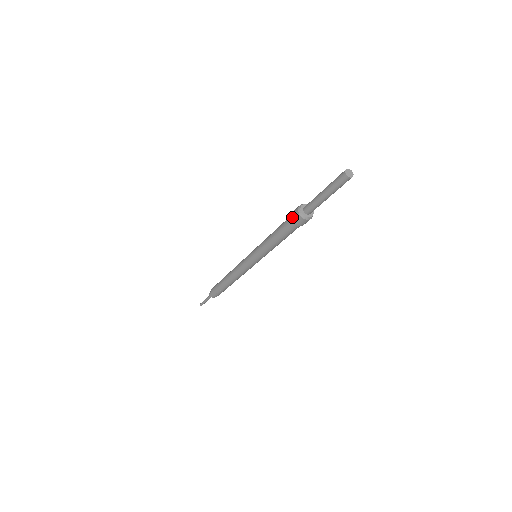
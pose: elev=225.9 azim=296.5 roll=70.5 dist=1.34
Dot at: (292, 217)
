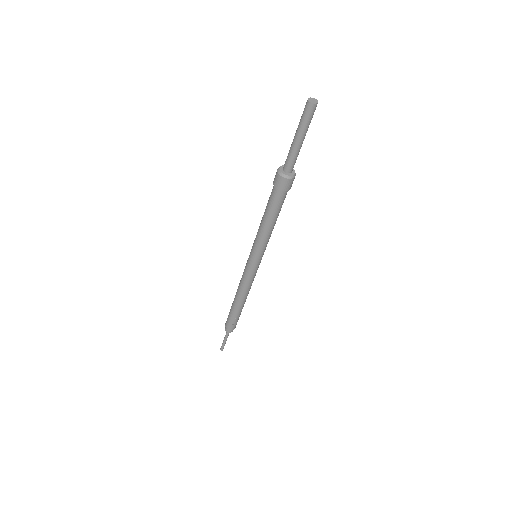
Dot at: (275, 184)
